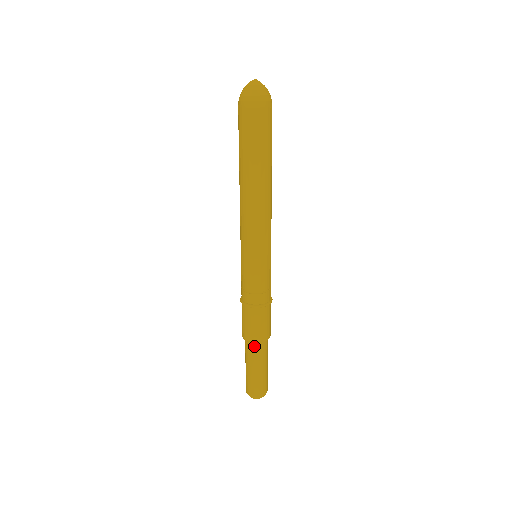
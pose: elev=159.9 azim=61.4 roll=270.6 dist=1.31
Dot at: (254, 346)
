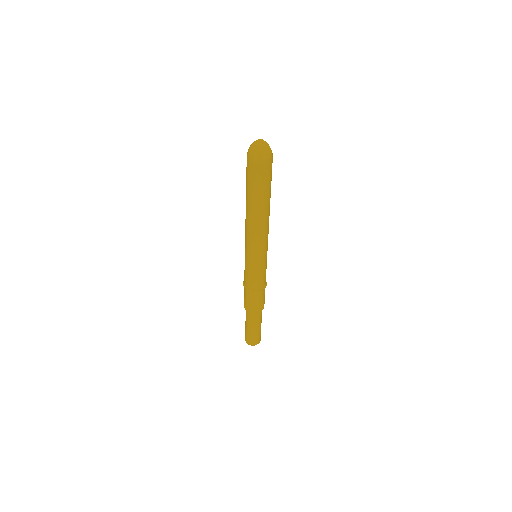
Dot at: (257, 314)
